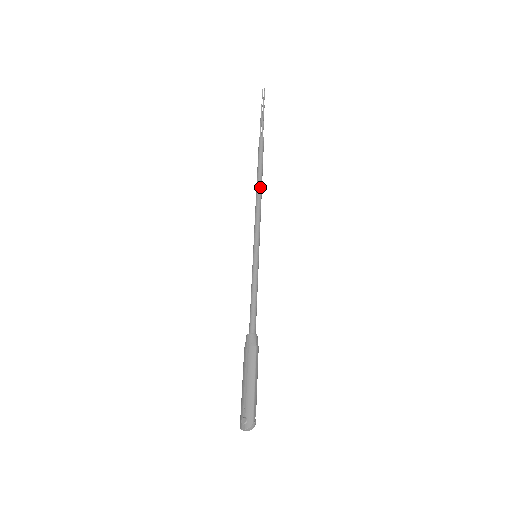
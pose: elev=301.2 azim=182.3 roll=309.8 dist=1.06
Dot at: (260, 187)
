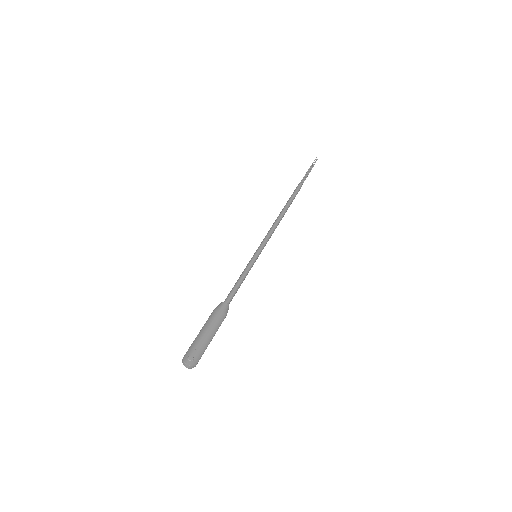
Dot at: occluded
